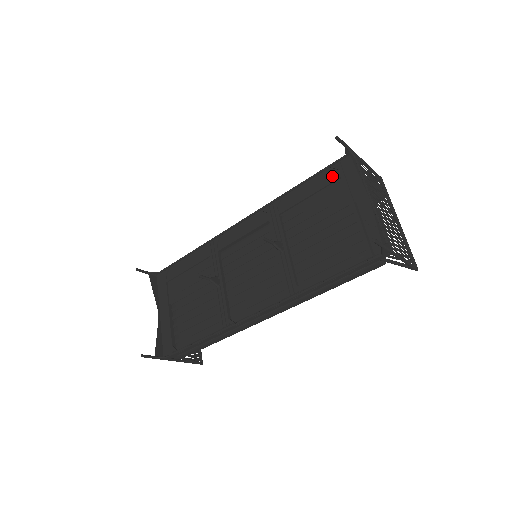
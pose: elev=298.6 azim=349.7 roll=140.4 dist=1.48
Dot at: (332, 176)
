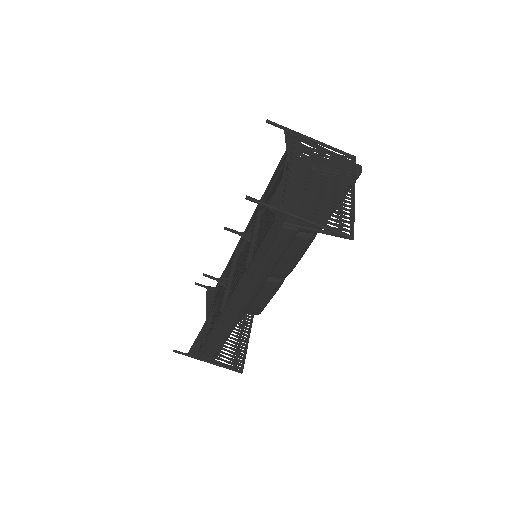
Dot at: occluded
